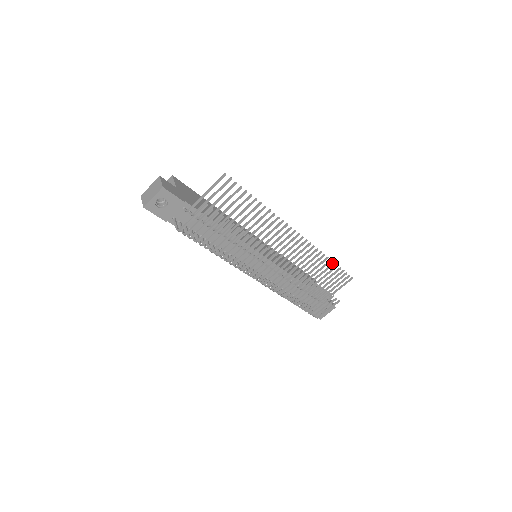
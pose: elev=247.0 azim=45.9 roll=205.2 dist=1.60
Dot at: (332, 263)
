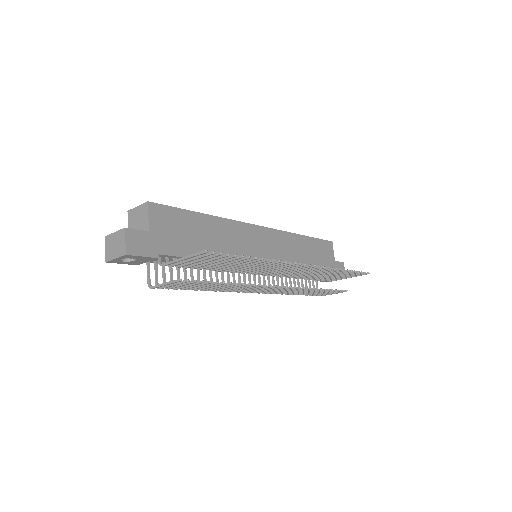
Dot at: (345, 270)
